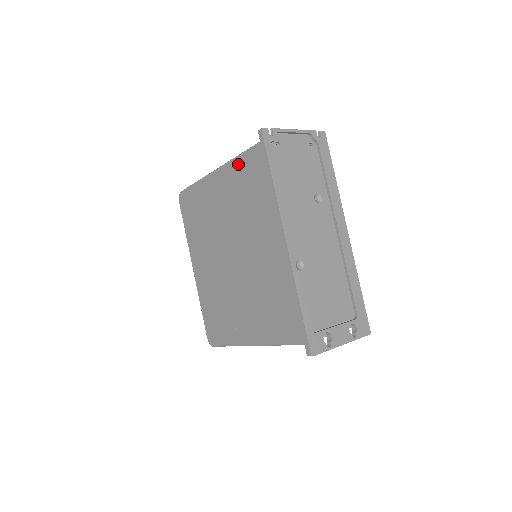
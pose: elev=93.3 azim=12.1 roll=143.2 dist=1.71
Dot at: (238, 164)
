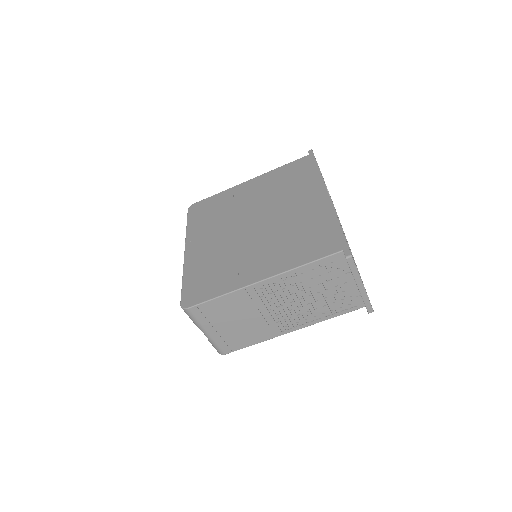
Dot at: (281, 170)
